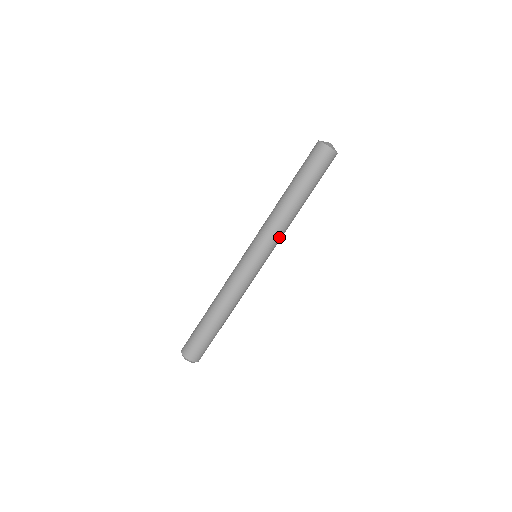
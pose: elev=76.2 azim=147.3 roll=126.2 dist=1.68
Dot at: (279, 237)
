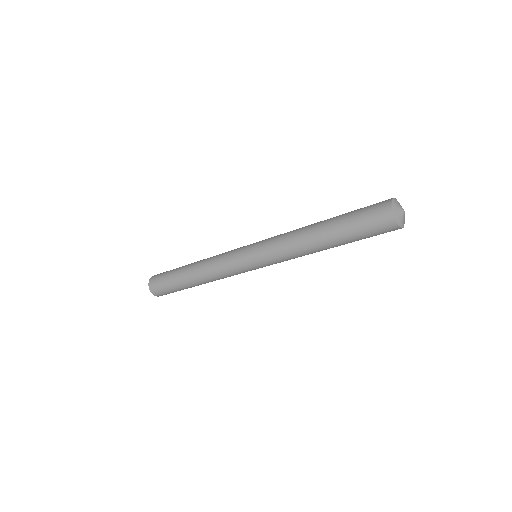
Dot at: (287, 260)
